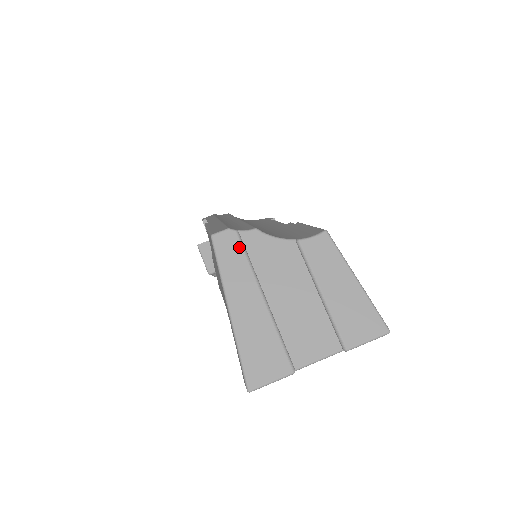
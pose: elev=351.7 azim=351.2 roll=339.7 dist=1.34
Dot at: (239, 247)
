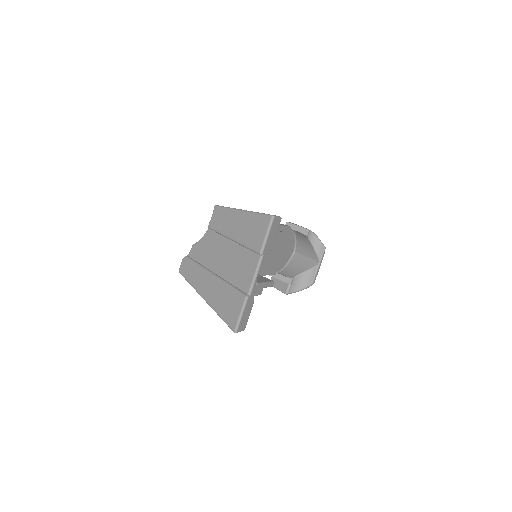
Dot at: (190, 263)
